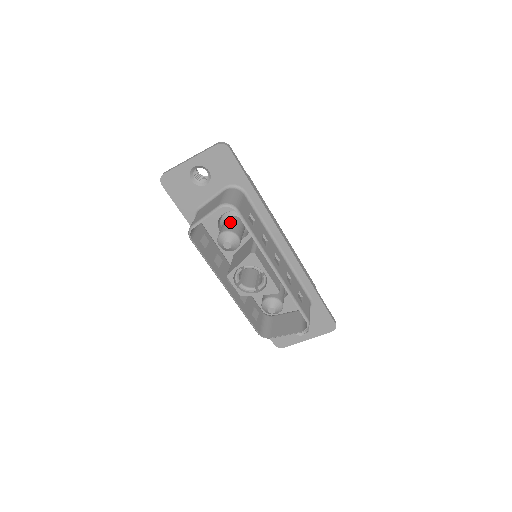
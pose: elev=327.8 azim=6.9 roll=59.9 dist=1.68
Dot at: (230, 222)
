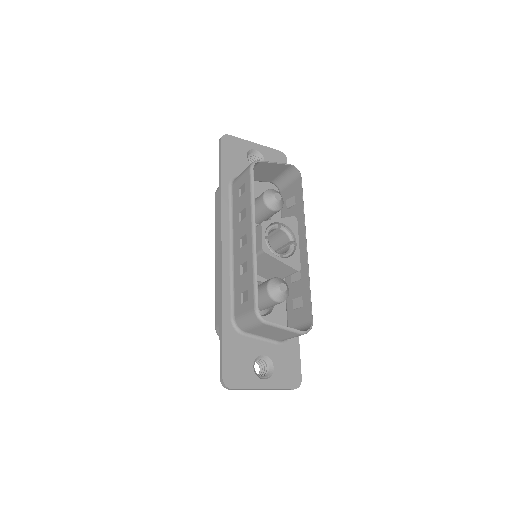
Dot at: occluded
